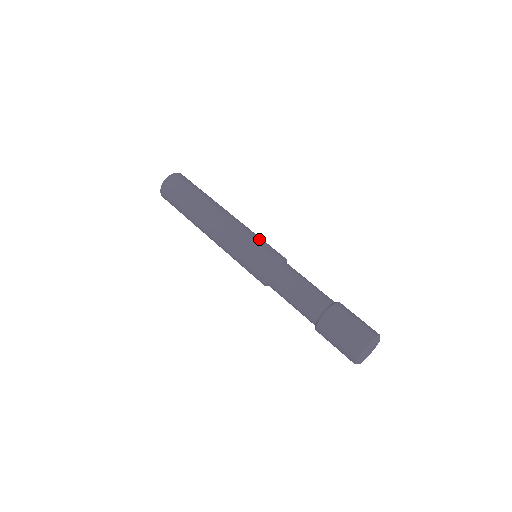
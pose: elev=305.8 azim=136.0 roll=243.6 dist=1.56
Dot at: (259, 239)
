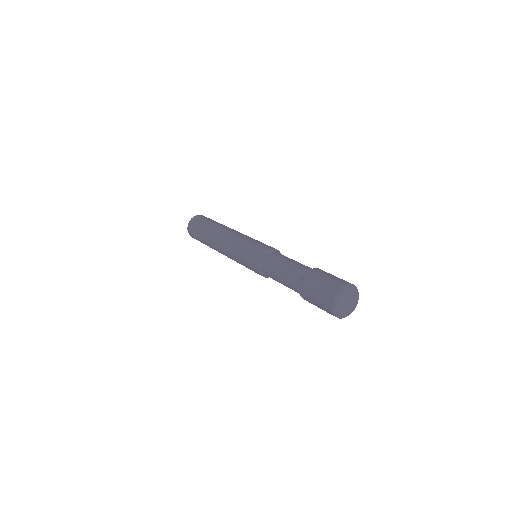
Dot at: occluded
